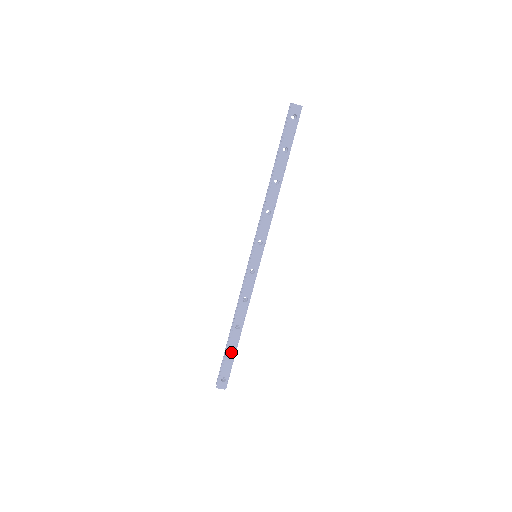
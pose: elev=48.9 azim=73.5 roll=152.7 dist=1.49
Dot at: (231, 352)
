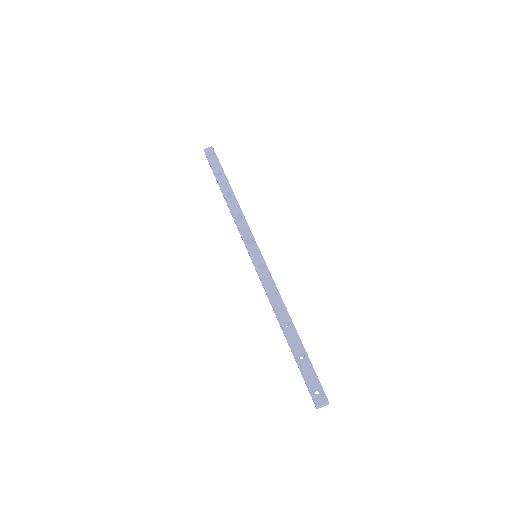
Dot at: (303, 358)
